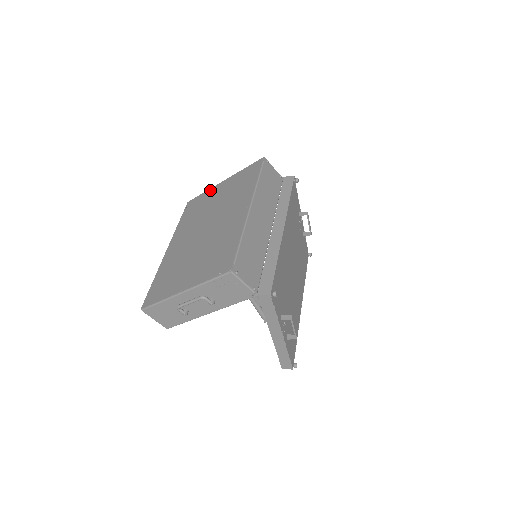
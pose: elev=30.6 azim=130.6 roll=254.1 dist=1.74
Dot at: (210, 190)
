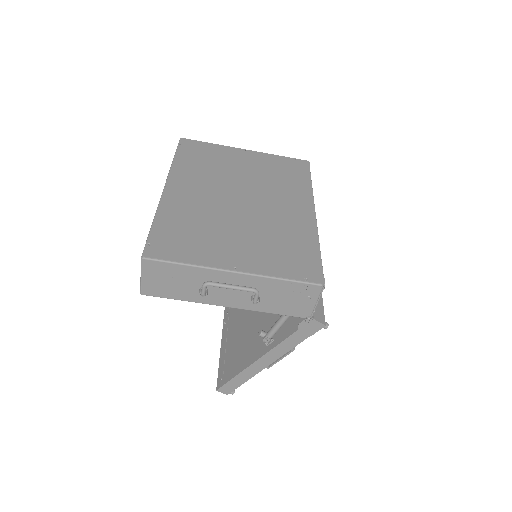
Dot at: (225, 147)
